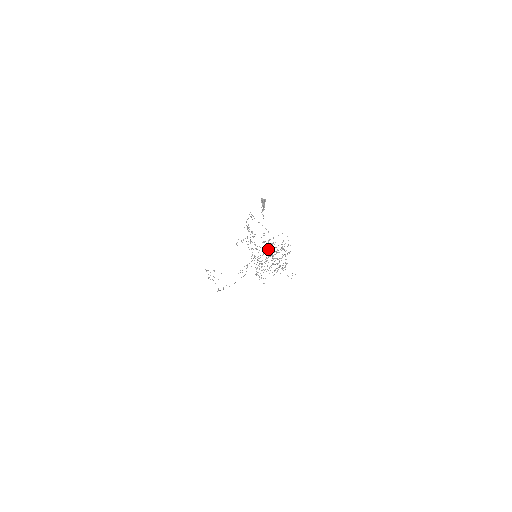
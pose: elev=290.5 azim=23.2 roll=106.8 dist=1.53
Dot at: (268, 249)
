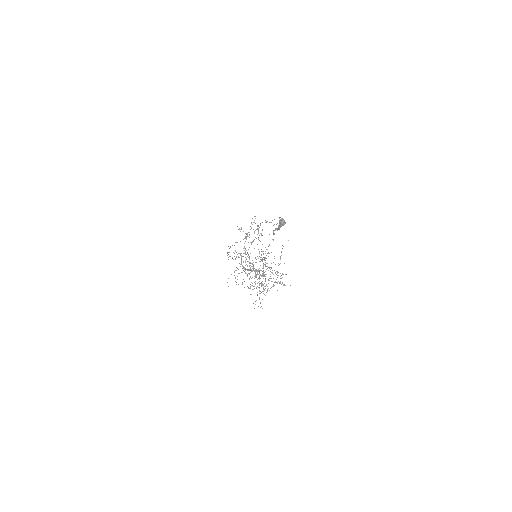
Dot at: (266, 263)
